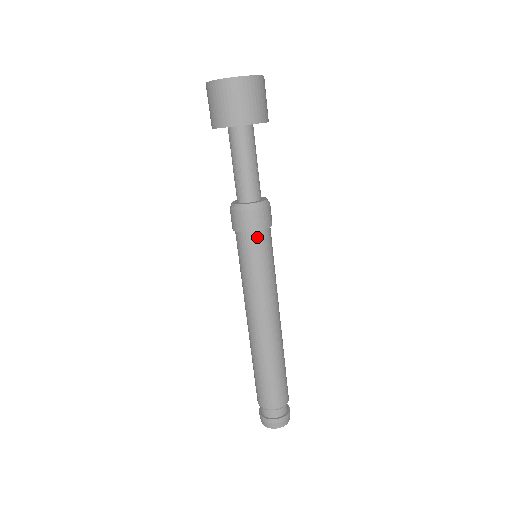
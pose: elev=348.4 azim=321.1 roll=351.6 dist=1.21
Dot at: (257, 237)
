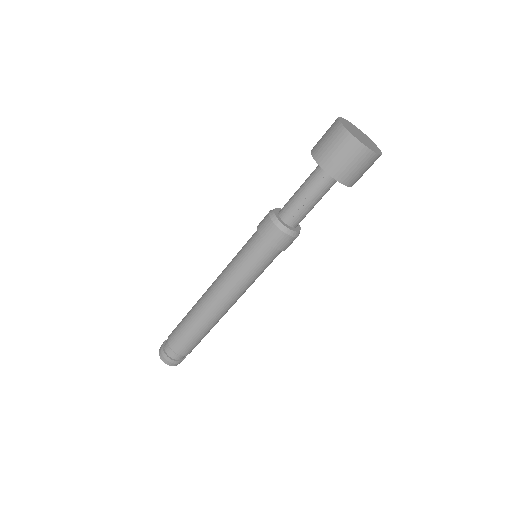
Dot at: (259, 241)
